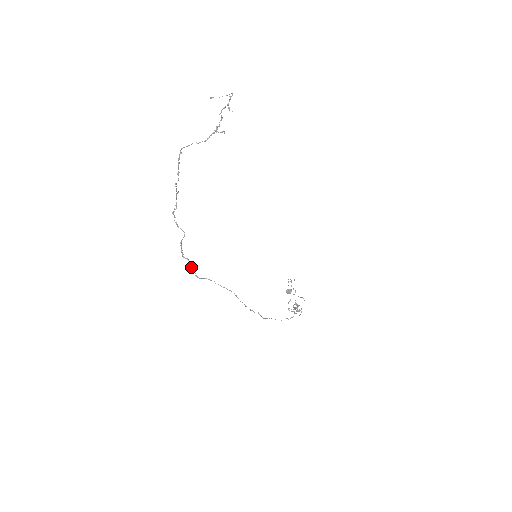
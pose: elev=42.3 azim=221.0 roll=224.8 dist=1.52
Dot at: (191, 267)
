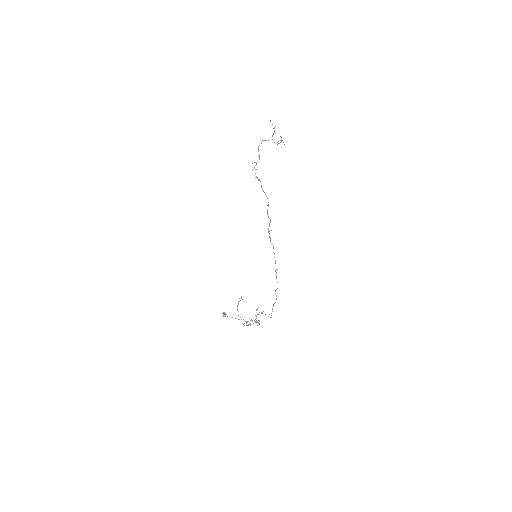
Dot at: (268, 228)
